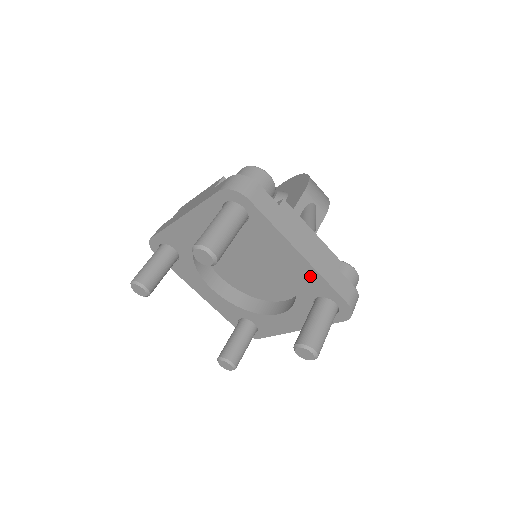
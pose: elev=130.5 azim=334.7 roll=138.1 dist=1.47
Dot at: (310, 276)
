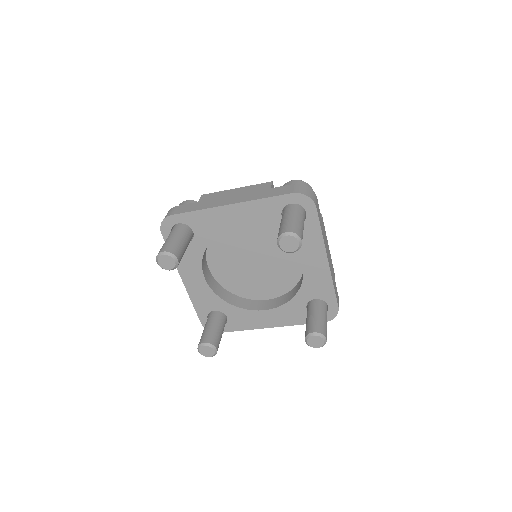
Dot at: (322, 280)
